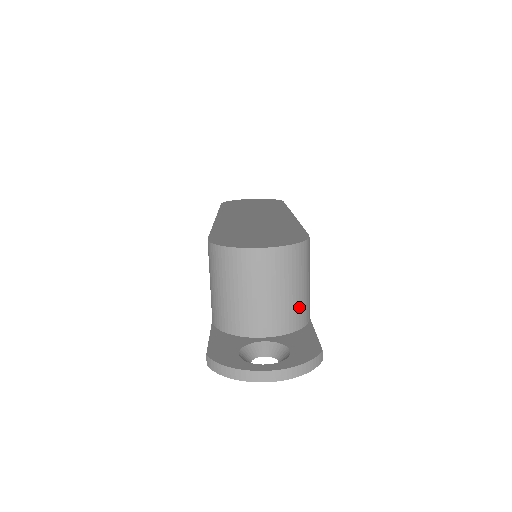
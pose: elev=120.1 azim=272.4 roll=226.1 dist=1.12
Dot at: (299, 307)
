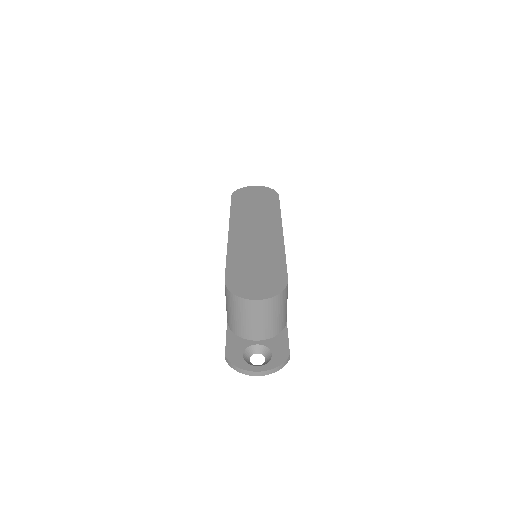
Dot at: (279, 323)
